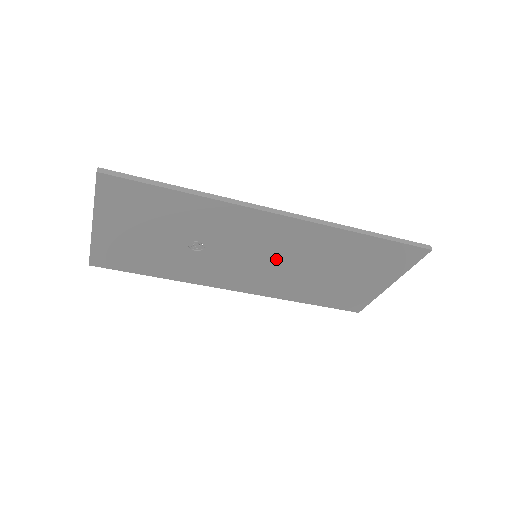
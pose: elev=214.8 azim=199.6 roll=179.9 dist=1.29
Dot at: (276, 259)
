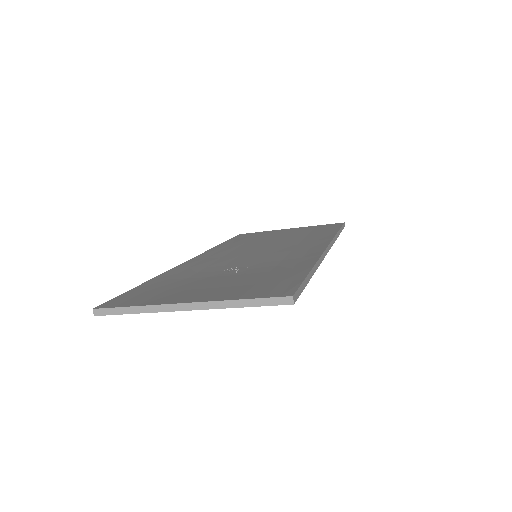
Dot at: occluded
